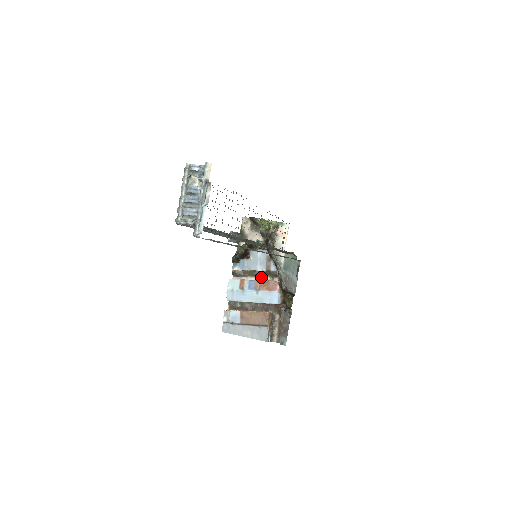
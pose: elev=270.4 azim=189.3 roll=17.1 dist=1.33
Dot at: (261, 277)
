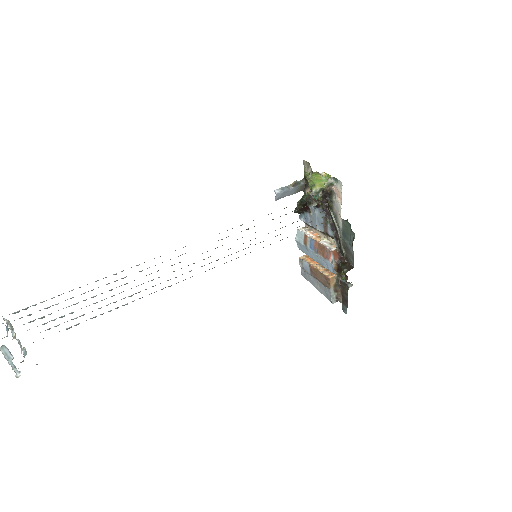
Dot at: (325, 235)
